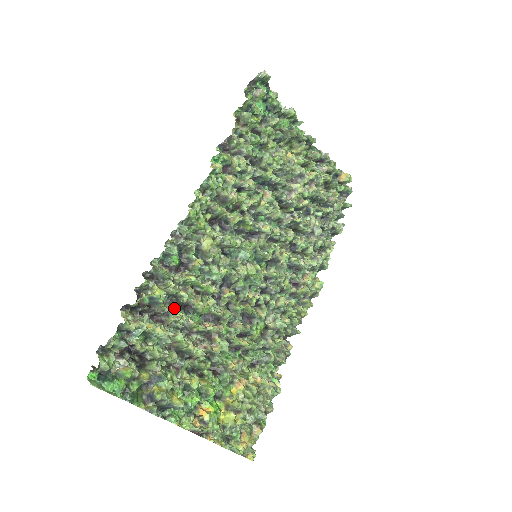
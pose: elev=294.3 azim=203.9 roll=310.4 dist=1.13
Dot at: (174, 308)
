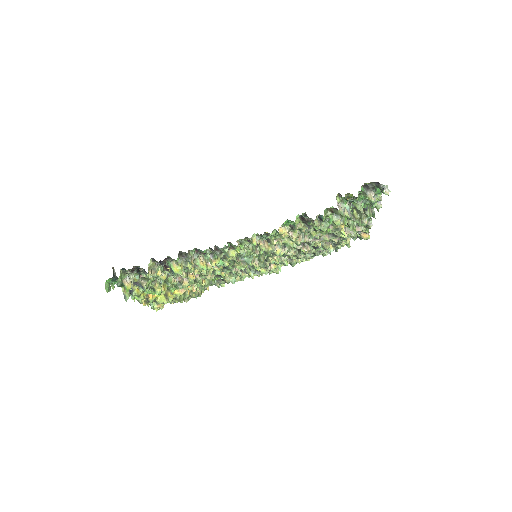
Dot at: occluded
